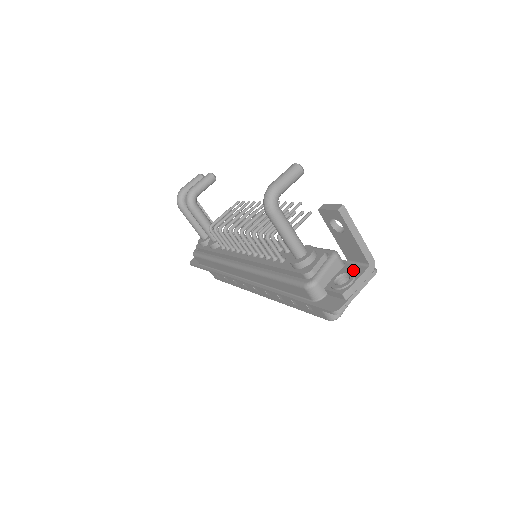
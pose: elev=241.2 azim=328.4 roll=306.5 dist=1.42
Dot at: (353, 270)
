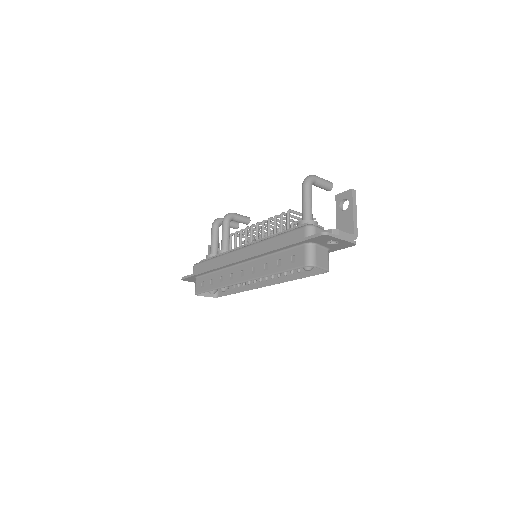
Dot at: occluded
